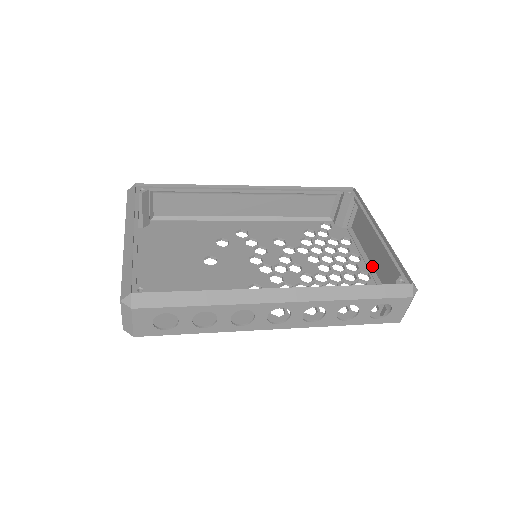
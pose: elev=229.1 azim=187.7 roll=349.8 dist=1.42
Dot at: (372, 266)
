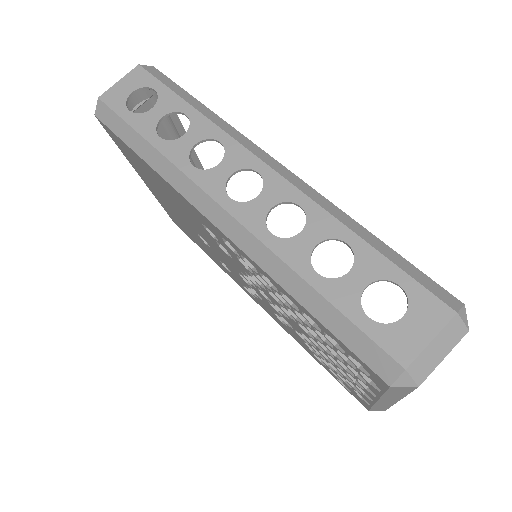
Dot at: occluded
